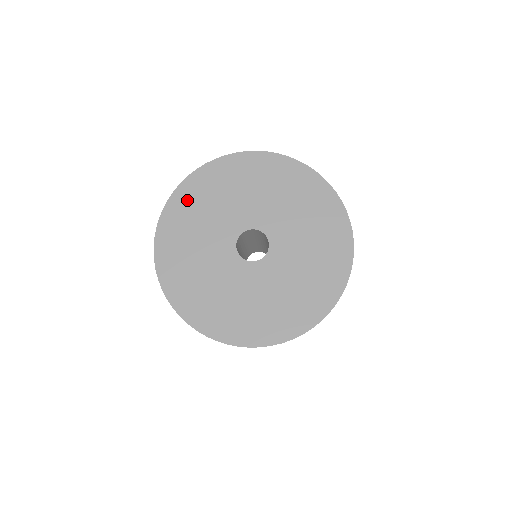
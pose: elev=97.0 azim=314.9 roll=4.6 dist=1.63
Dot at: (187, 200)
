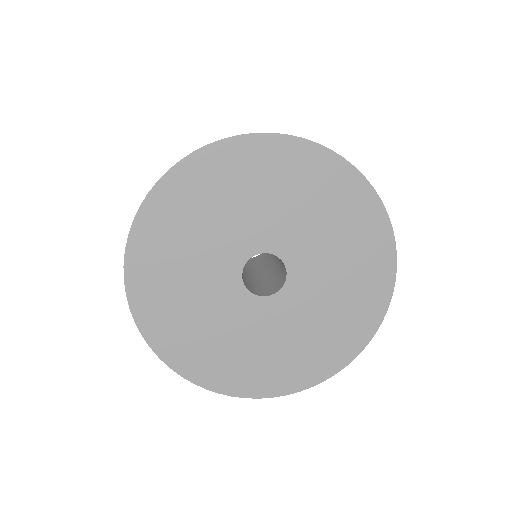
Dot at: (230, 164)
